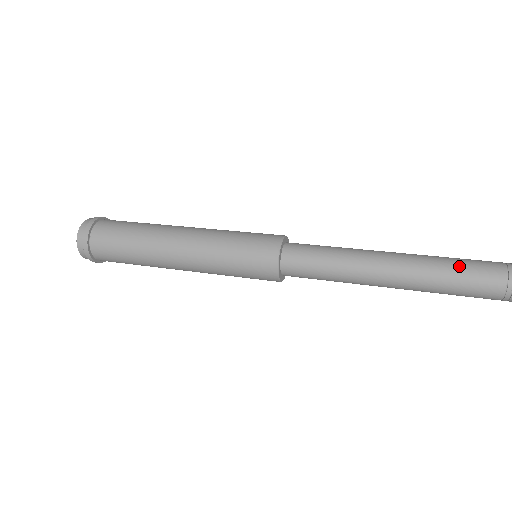
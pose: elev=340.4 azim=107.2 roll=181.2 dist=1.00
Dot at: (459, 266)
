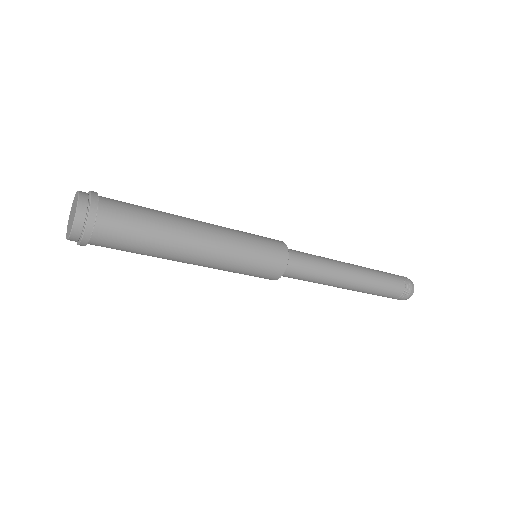
Dot at: (382, 272)
